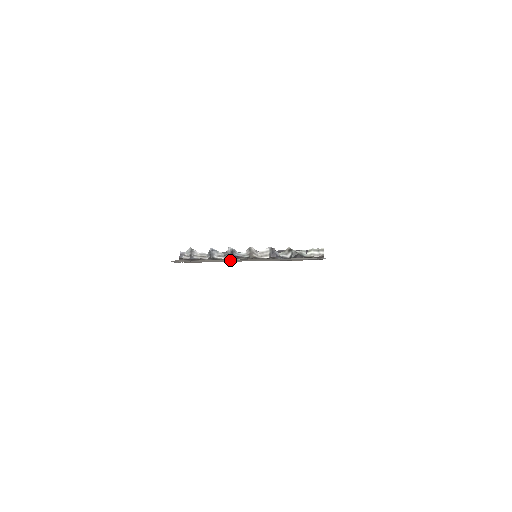
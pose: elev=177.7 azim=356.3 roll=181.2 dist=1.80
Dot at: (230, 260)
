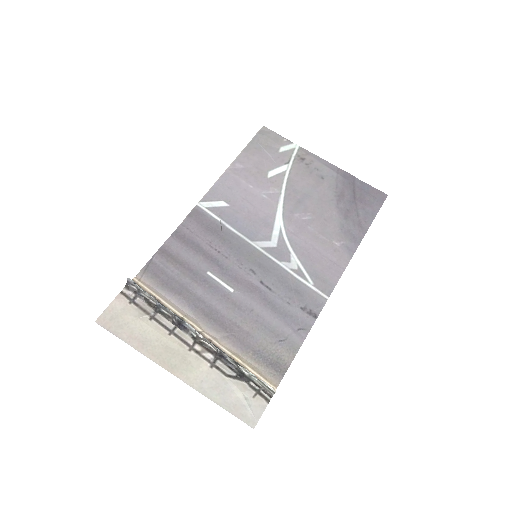
Dot at: (164, 346)
